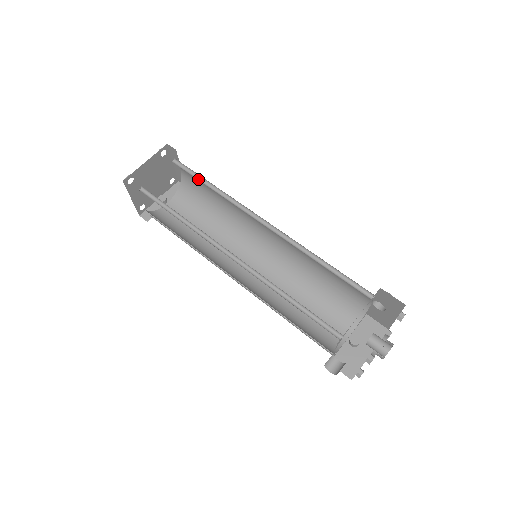
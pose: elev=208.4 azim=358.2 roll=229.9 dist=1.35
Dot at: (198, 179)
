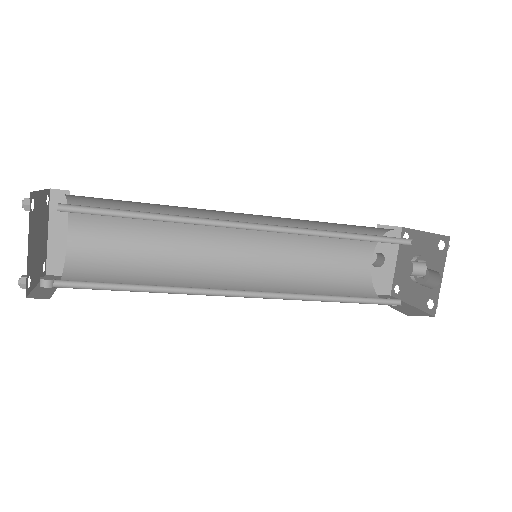
Dot at: occluded
